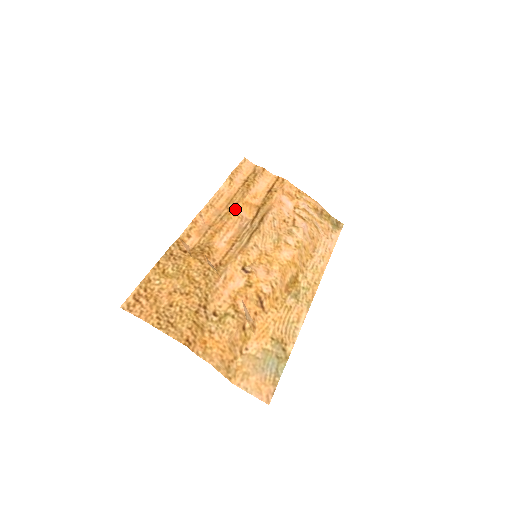
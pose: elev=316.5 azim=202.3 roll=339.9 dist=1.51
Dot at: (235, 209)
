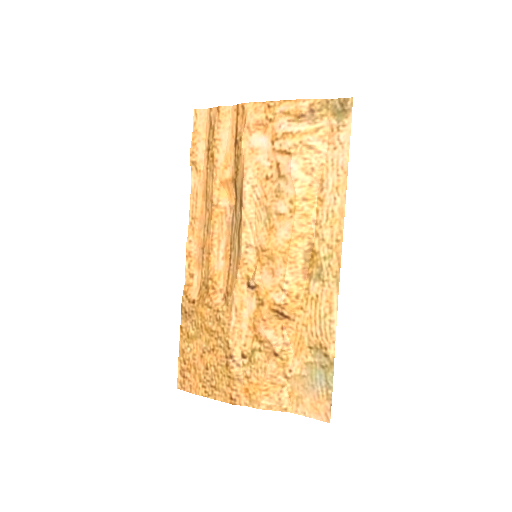
Dot at: (213, 206)
